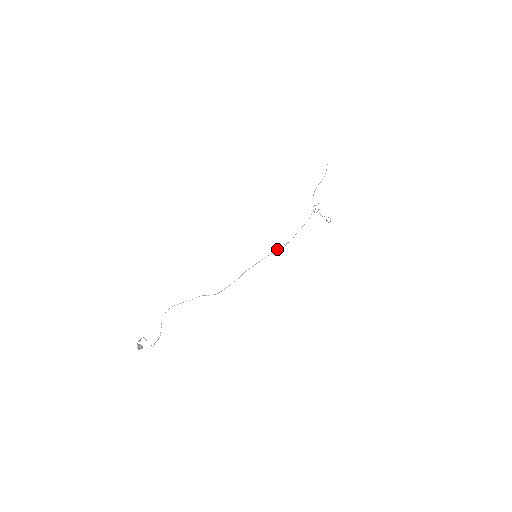
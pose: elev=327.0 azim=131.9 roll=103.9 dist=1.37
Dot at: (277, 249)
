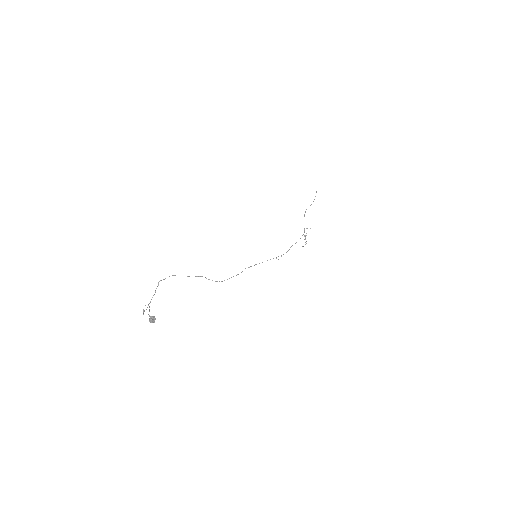
Dot at: occluded
